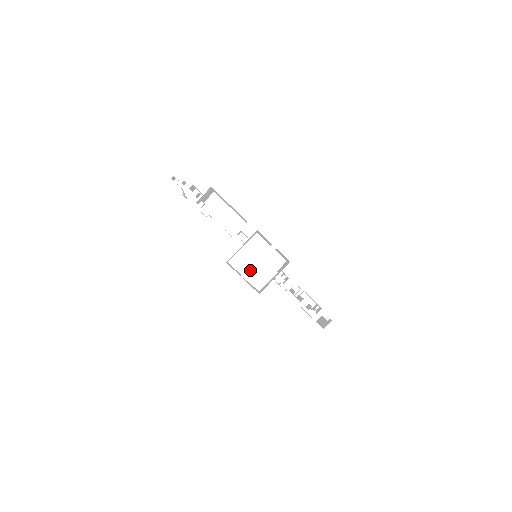
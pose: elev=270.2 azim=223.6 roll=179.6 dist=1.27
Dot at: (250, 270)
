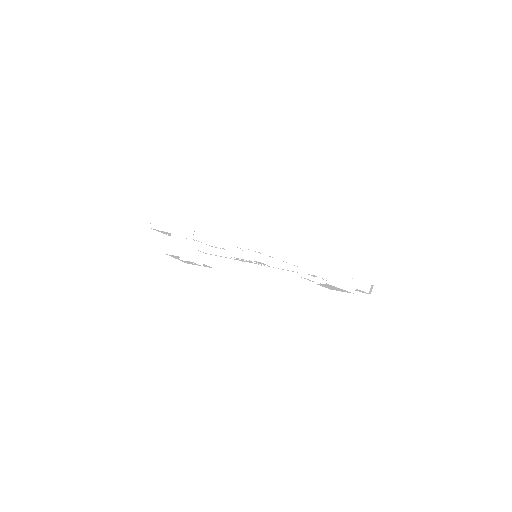
Dot at: (182, 251)
